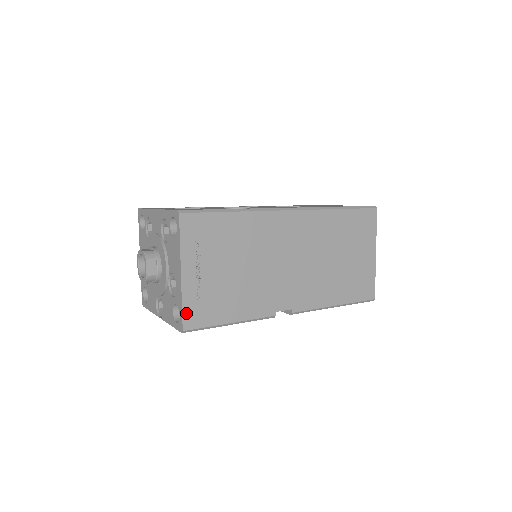
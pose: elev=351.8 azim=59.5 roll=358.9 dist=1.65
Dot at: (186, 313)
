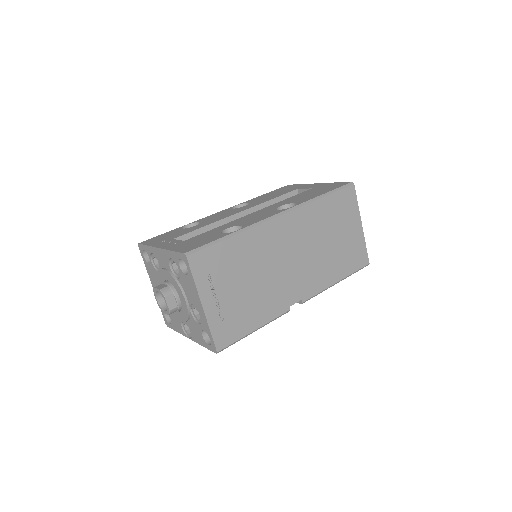
Dot at: (216, 337)
